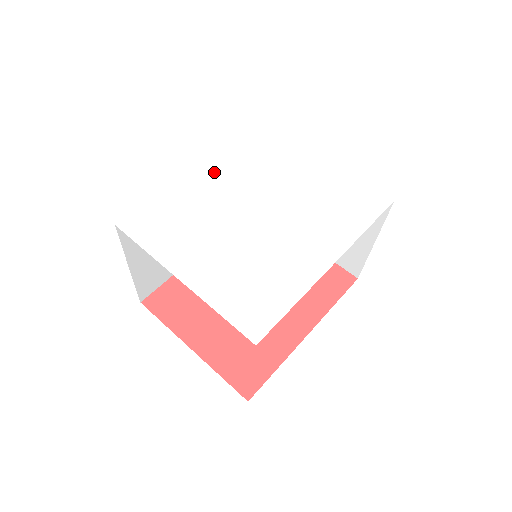
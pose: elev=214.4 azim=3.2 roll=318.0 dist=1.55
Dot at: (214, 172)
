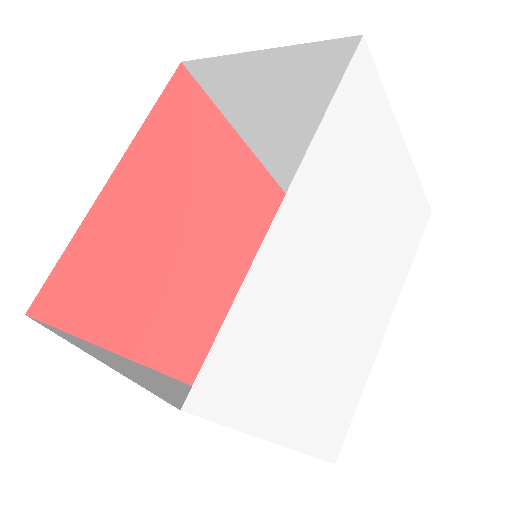
Dot at: (306, 208)
